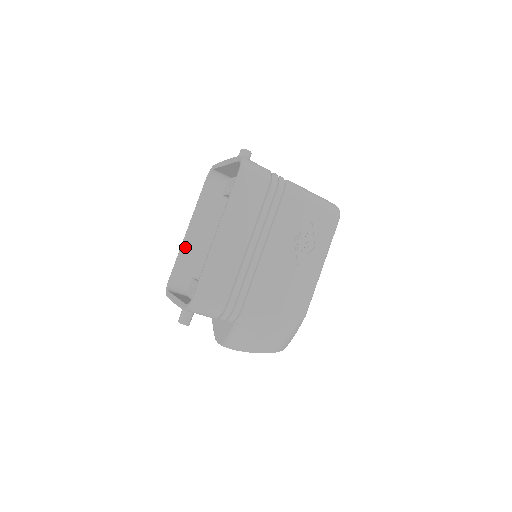
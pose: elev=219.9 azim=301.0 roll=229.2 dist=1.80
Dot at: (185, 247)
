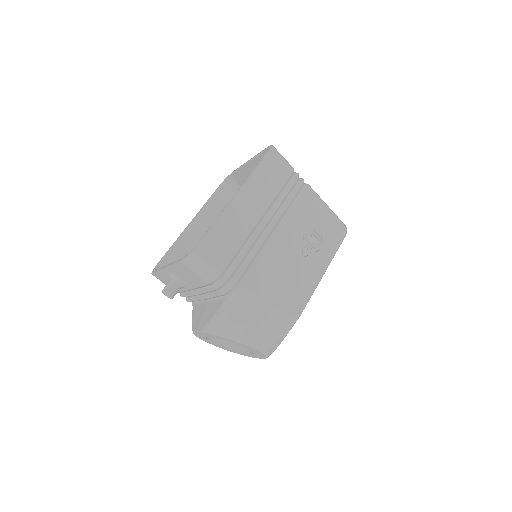
Dot at: (184, 237)
